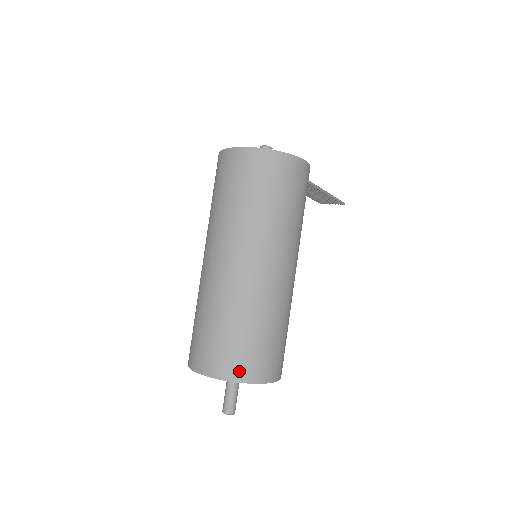
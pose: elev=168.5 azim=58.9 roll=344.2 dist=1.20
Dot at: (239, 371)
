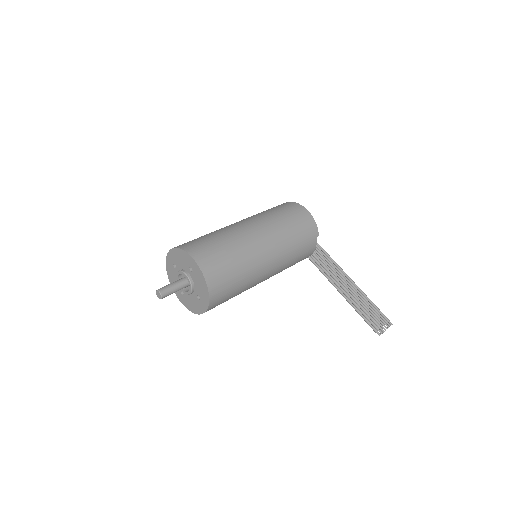
Dot at: (181, 245)
